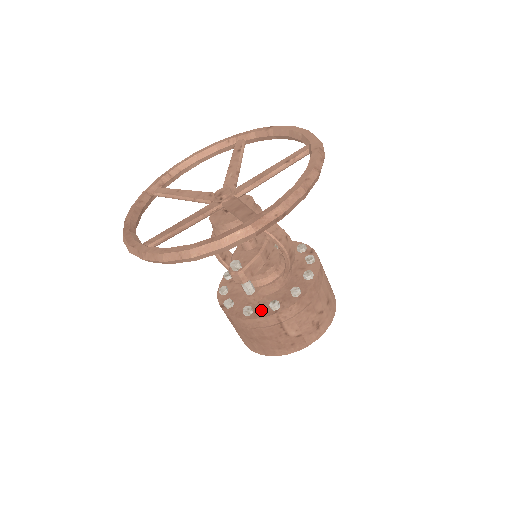
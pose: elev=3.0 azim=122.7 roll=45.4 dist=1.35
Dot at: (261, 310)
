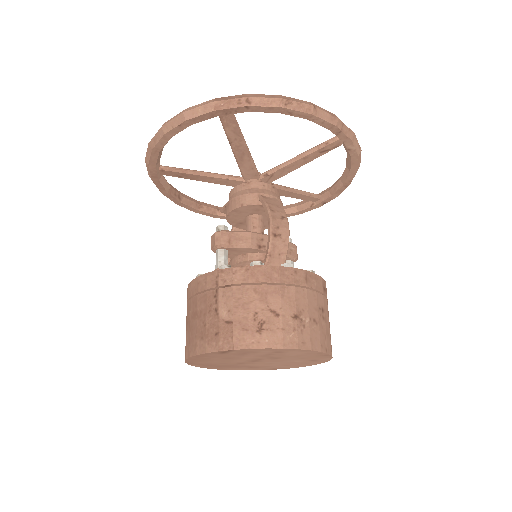
Dot at: occluded
